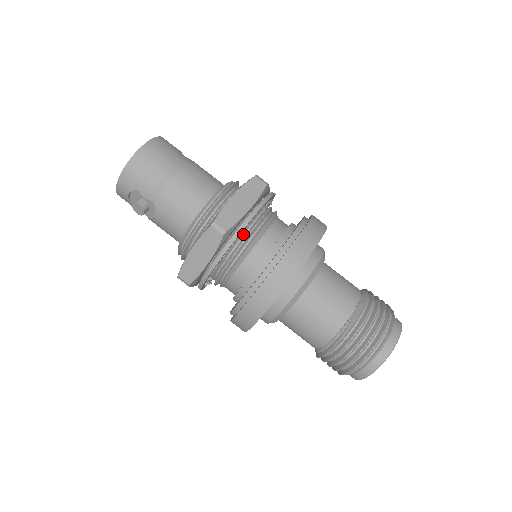
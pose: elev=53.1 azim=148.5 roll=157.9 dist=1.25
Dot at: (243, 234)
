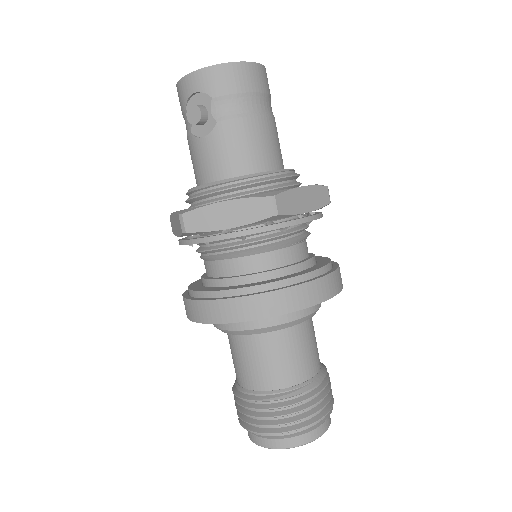
Dot at: (281, 229)
